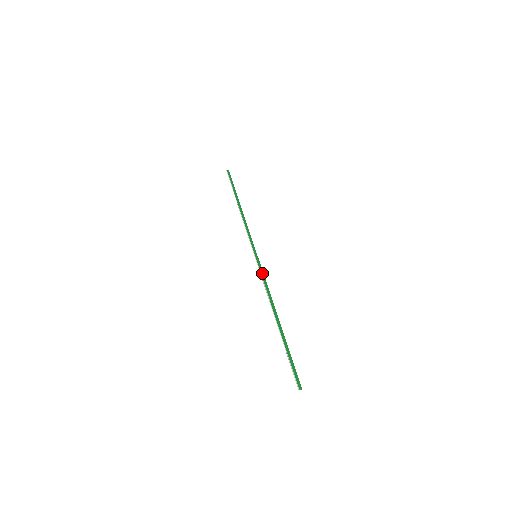
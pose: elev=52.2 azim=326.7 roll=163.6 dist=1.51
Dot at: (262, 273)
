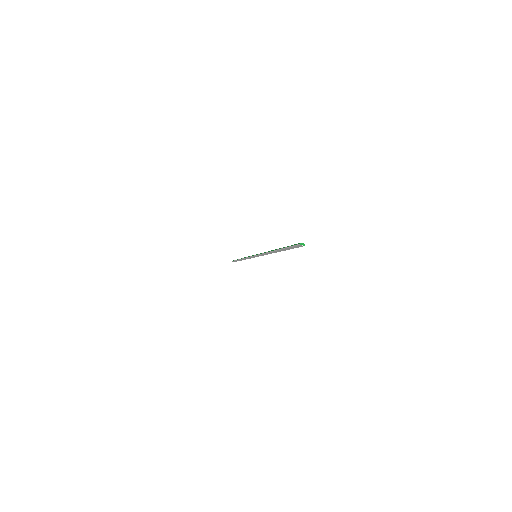
Dot at: occluded
